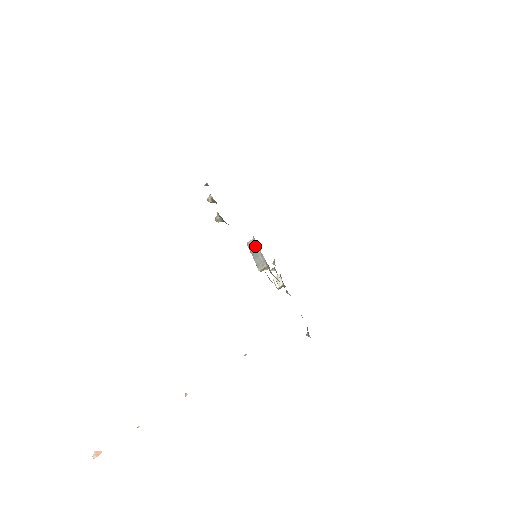
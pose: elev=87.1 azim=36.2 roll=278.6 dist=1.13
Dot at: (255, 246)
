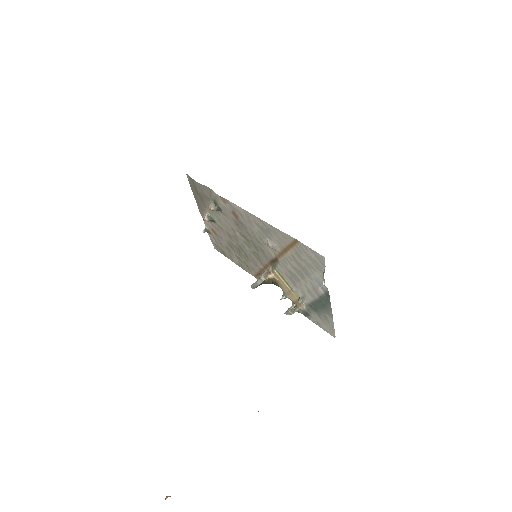
Dot at: occluded
